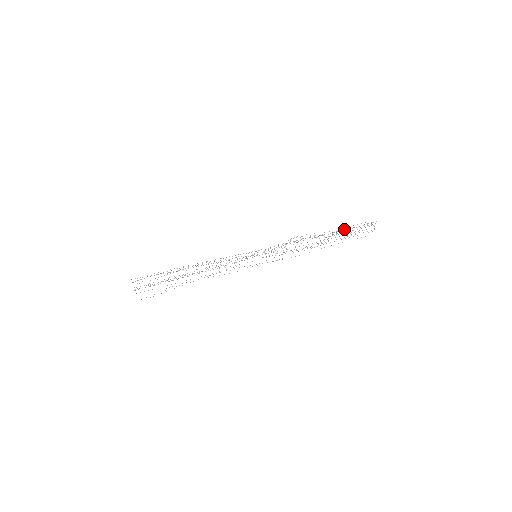
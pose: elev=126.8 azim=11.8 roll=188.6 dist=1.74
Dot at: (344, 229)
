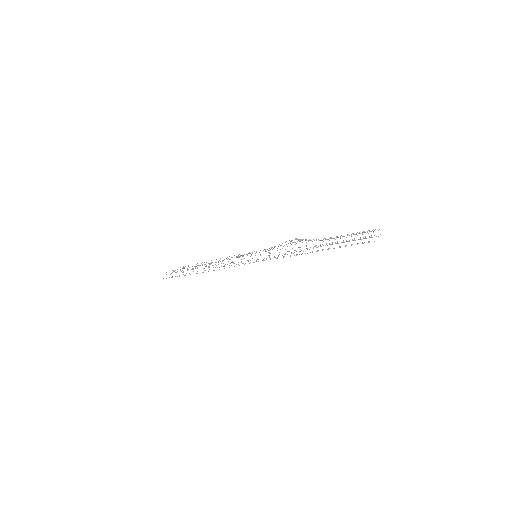
Dot at: occluded
